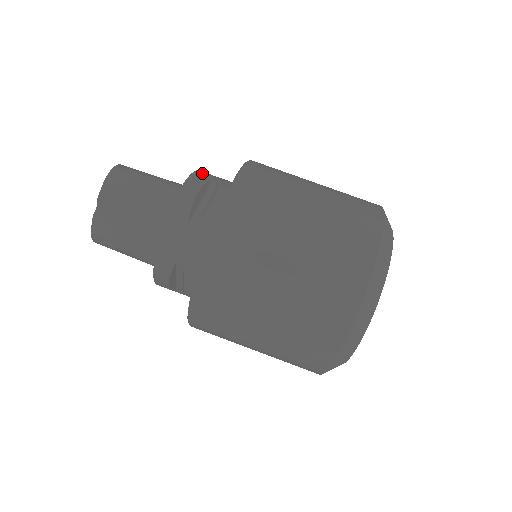
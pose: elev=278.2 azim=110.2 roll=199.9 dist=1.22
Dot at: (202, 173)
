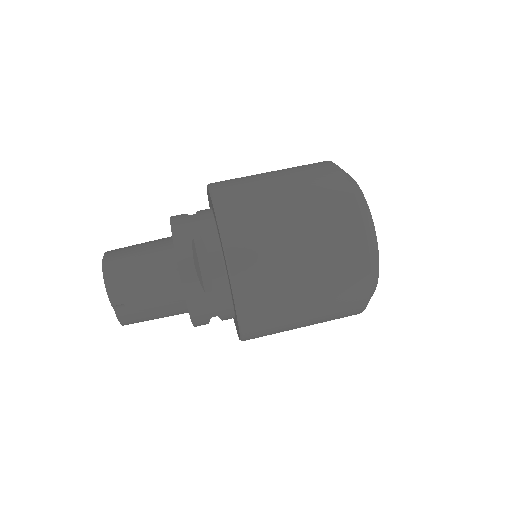
Dot at: (179, 232)
